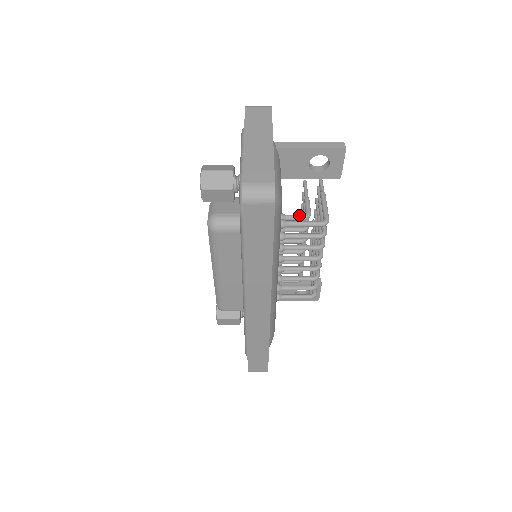
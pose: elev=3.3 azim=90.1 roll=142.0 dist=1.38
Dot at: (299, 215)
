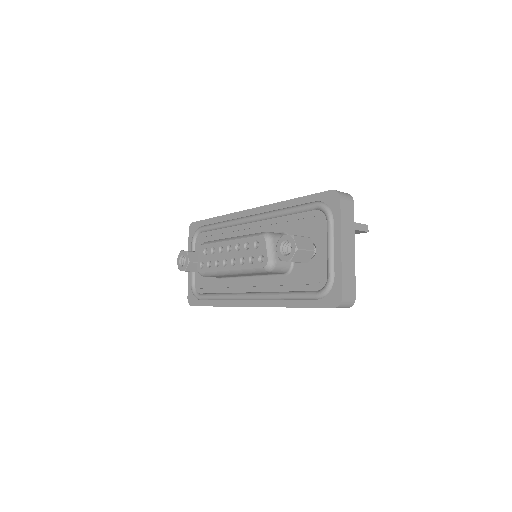
Dot at: occluded
